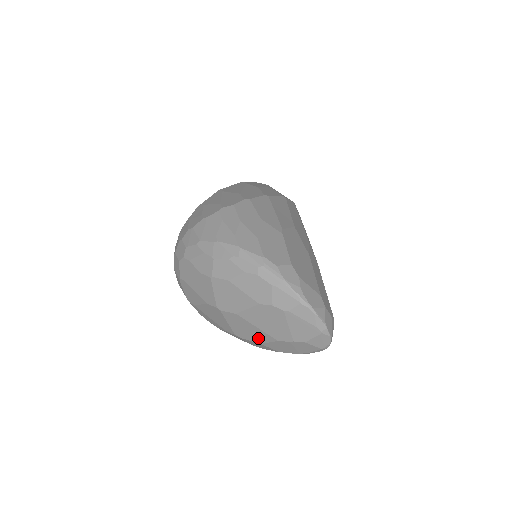
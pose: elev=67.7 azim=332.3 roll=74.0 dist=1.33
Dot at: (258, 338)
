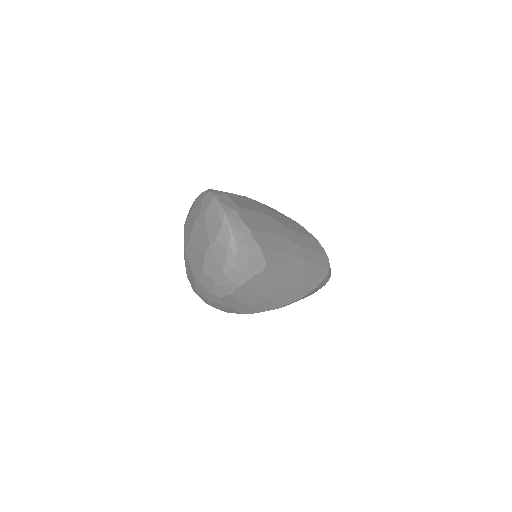
Dot at: (200, 265)
